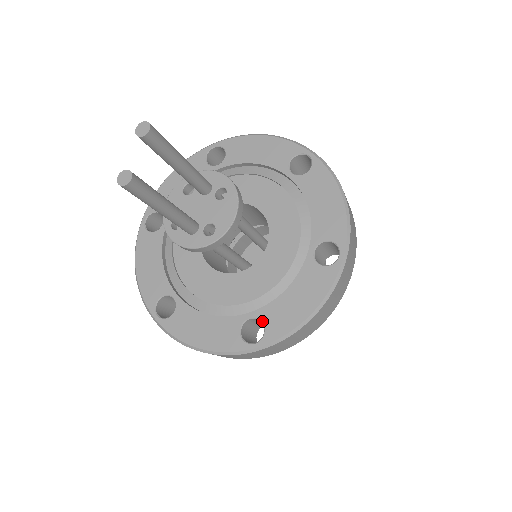
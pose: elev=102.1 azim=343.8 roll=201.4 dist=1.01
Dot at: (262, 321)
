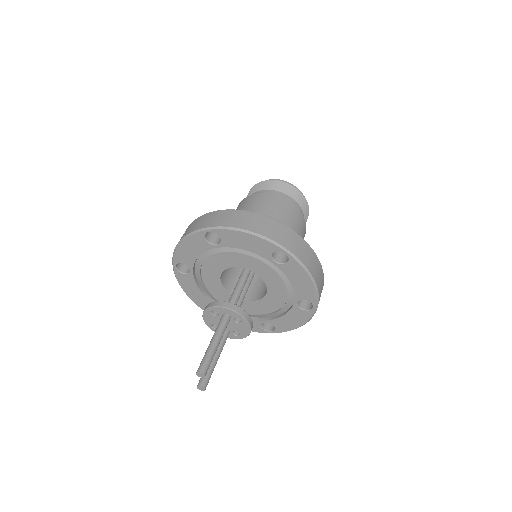
Dot at: (273, 325)
